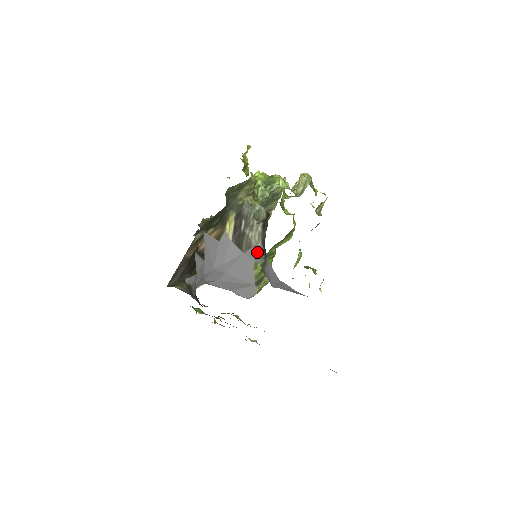
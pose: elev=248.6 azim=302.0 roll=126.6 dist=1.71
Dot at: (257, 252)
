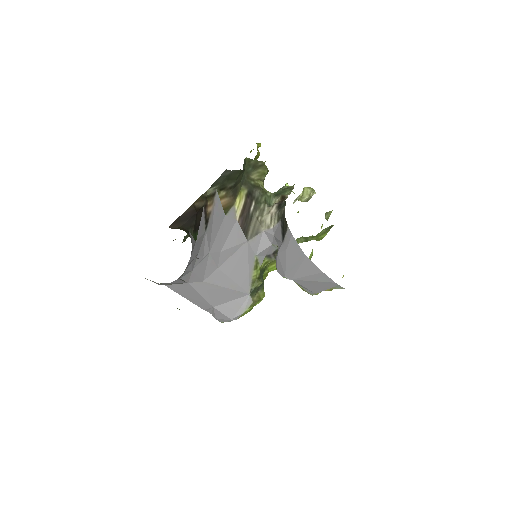
Dot at: (264, 241)
